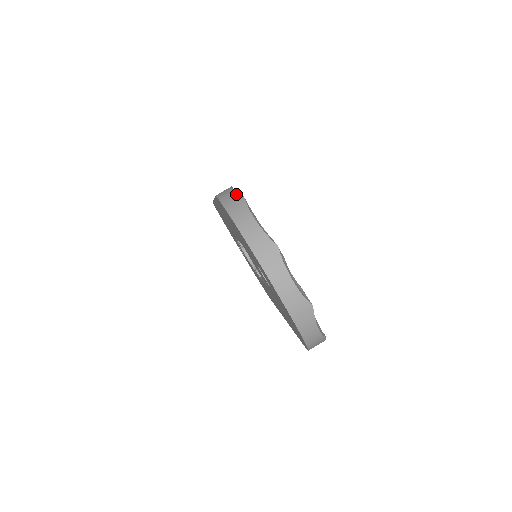
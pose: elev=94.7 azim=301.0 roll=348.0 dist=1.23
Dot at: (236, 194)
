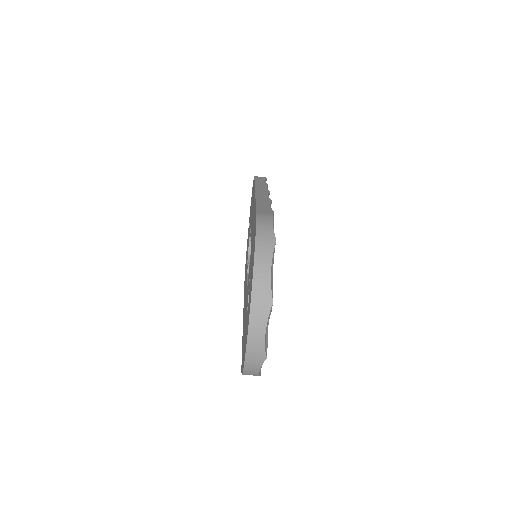
Dot at: (272, 232)
